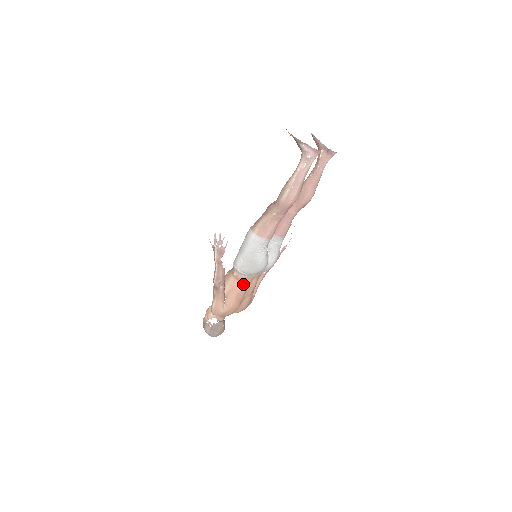
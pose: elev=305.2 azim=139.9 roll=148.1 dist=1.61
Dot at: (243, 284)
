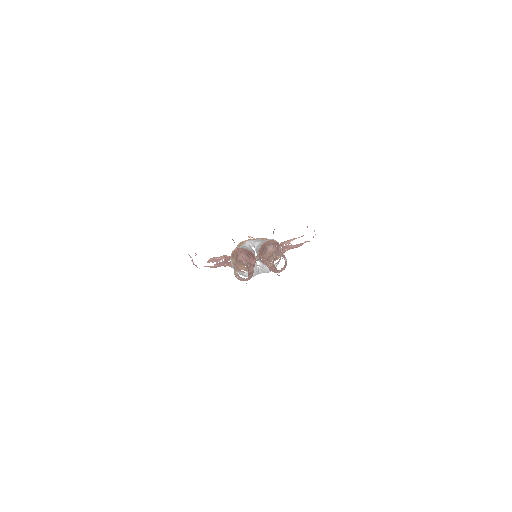
Dot at: occluded
